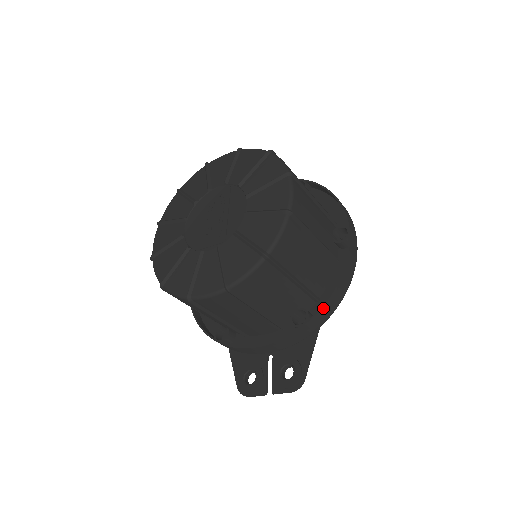
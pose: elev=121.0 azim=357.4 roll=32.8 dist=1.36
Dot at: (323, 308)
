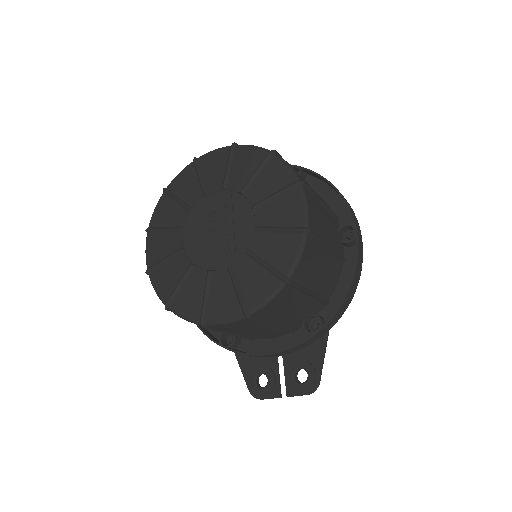
Dot at: (336, 314)
